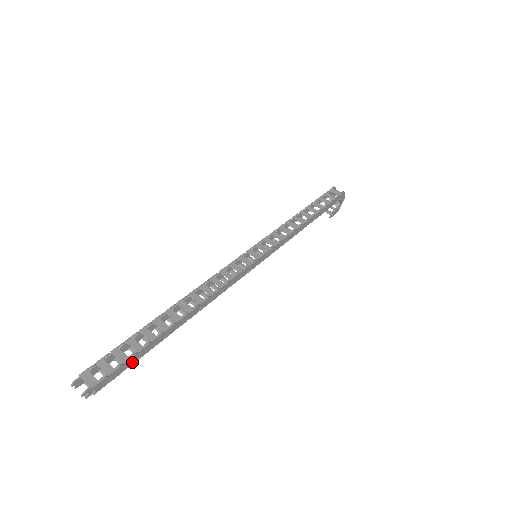
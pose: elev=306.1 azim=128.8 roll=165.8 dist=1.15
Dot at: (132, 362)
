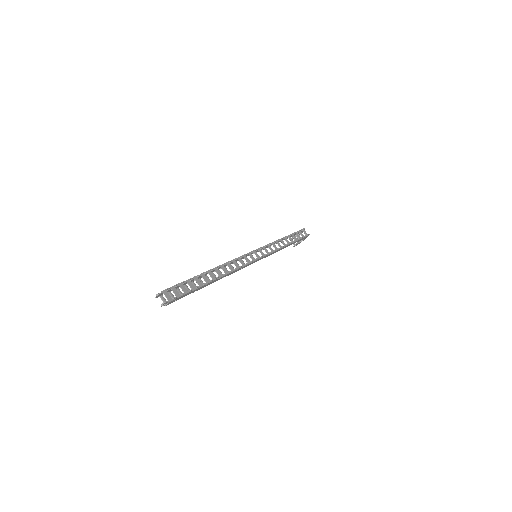
Dot at: occluded
